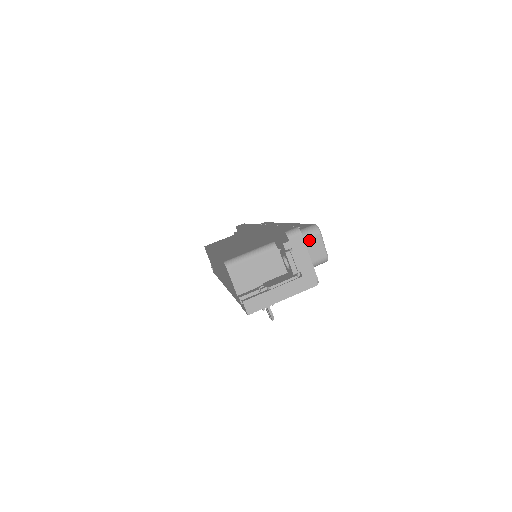
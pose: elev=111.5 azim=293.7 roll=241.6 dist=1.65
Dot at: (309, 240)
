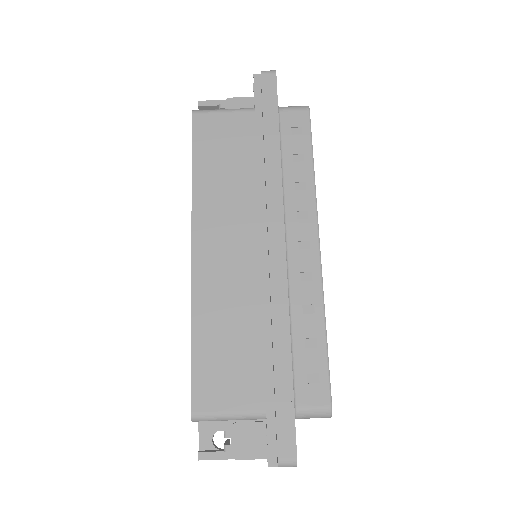
Dot at: (311, 417)
